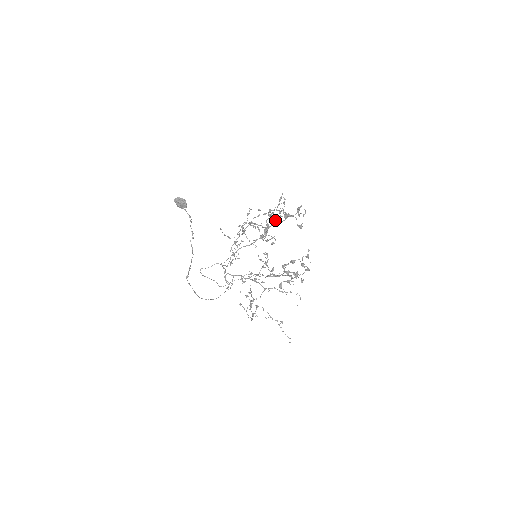
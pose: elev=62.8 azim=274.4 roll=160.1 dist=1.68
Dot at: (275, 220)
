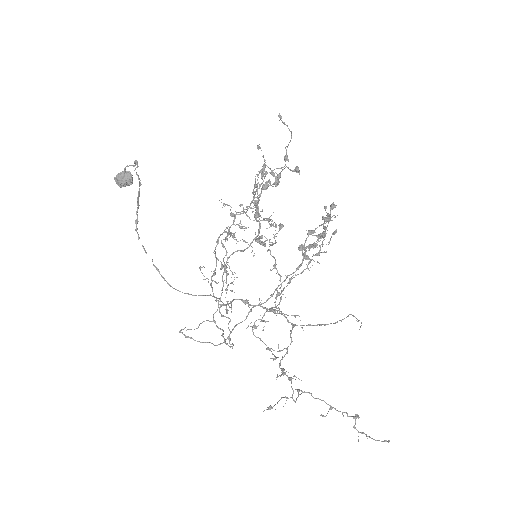
Dot at: (268, 219)
